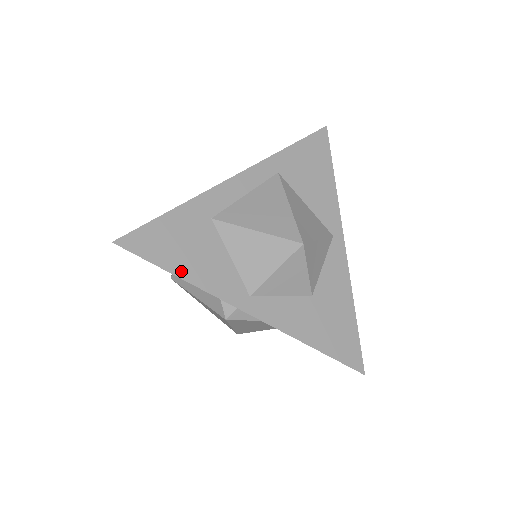
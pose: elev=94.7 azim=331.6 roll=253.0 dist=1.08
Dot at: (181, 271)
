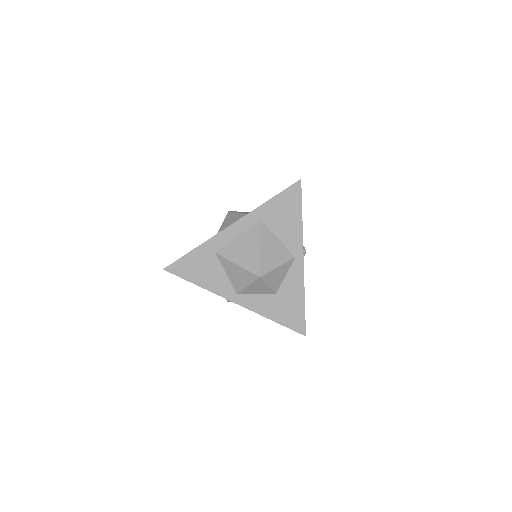
Dot at: (198, 282)
